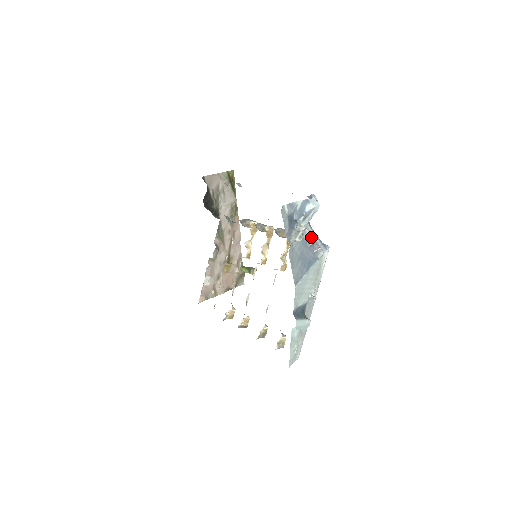
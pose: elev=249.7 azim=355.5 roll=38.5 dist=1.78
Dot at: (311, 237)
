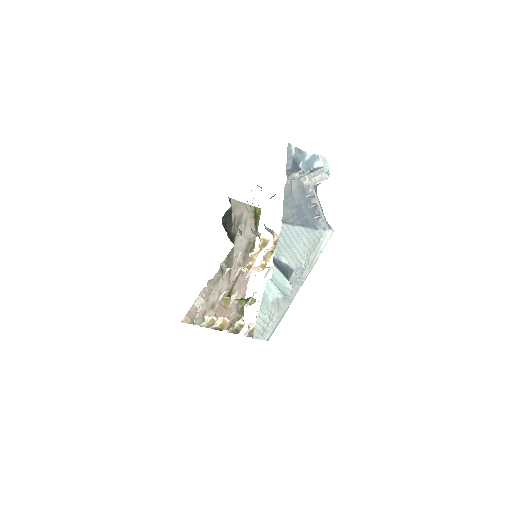
Dot at: (314, 199)
